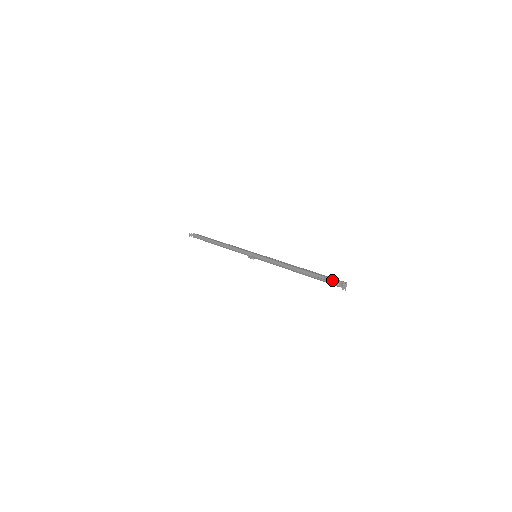
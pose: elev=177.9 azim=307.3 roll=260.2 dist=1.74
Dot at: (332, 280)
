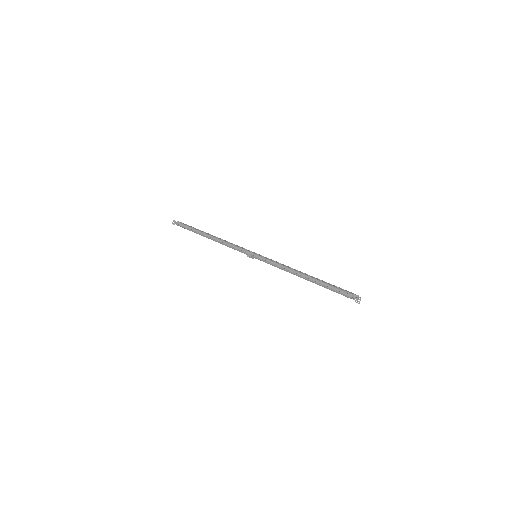
Dot at: (345, 292)
